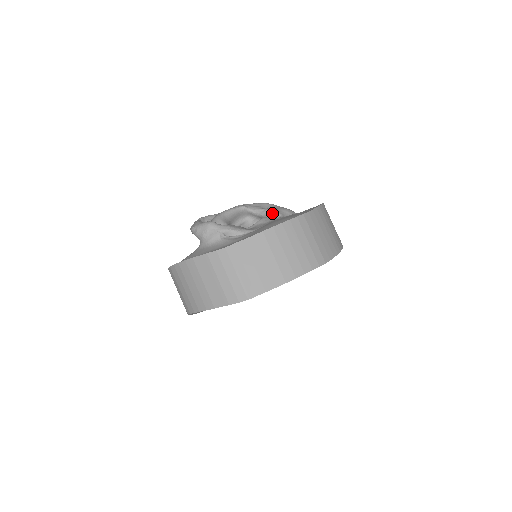
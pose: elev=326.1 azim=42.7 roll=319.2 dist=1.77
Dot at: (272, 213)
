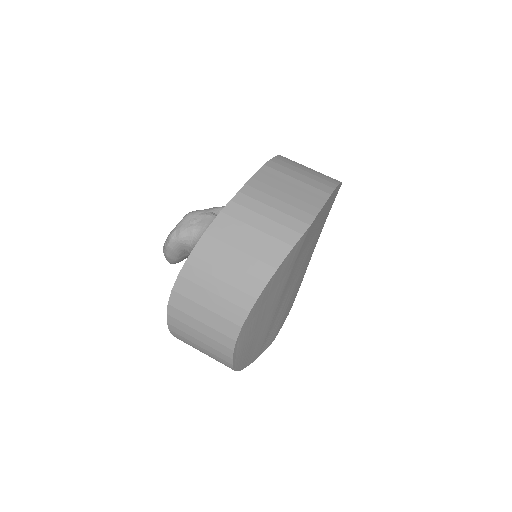
Dot at: occluded
